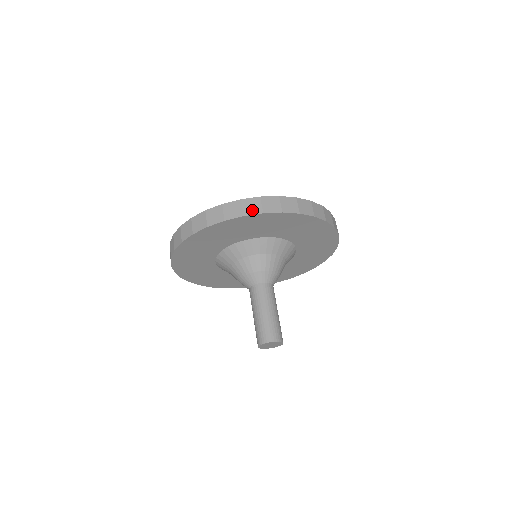
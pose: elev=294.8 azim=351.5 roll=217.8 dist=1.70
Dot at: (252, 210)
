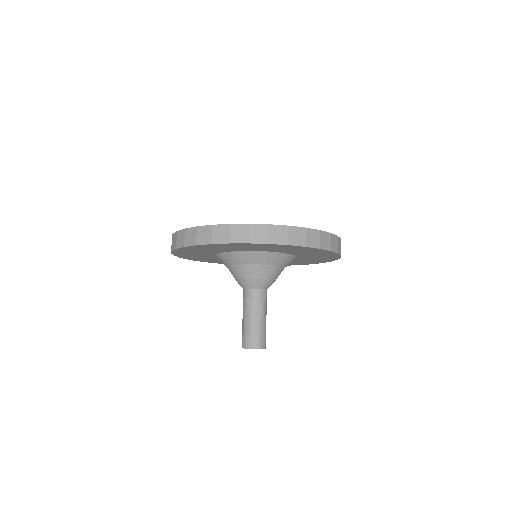
Dot at: (220, 238)
